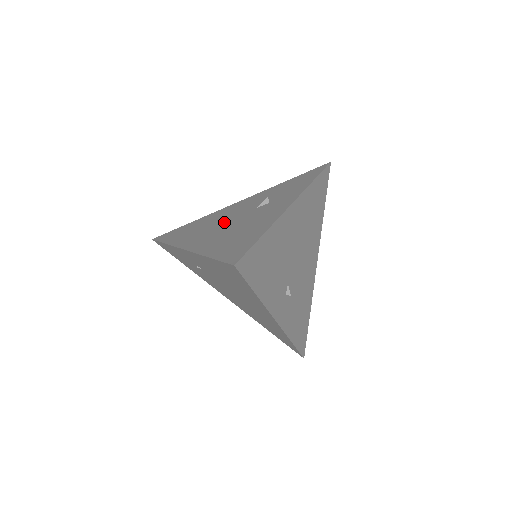
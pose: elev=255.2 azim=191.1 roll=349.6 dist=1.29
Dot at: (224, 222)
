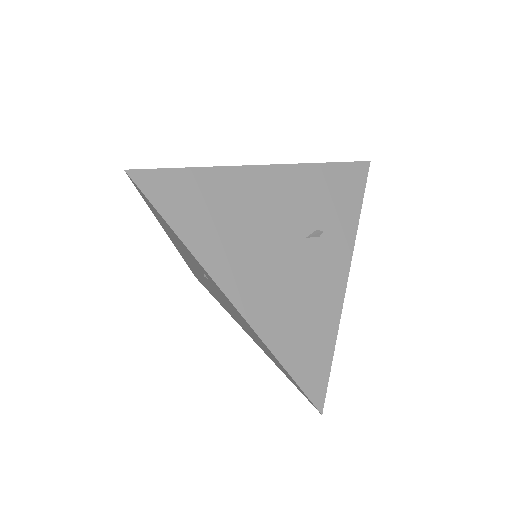
Dot at: (269, 246)
